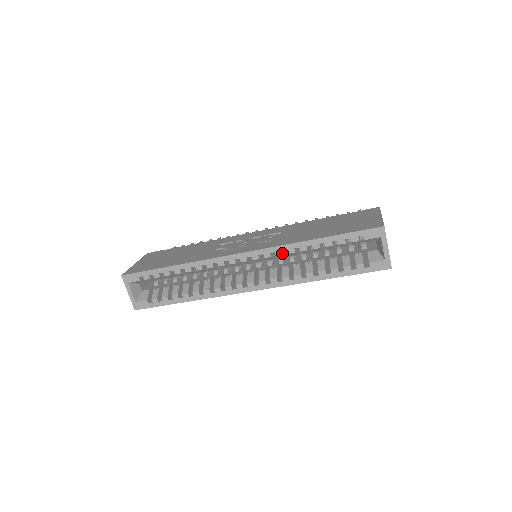
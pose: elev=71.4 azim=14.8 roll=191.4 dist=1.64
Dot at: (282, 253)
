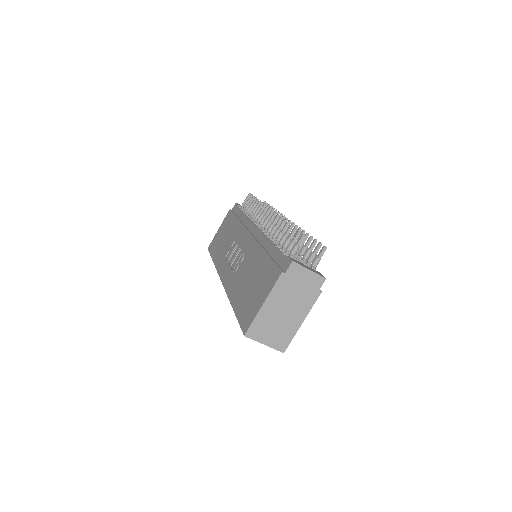
Dot at: occluded
